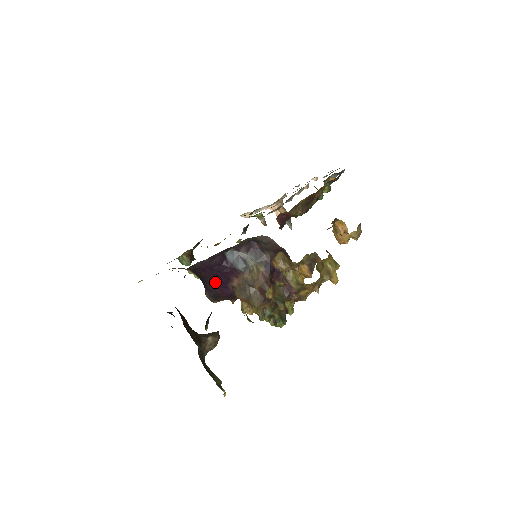
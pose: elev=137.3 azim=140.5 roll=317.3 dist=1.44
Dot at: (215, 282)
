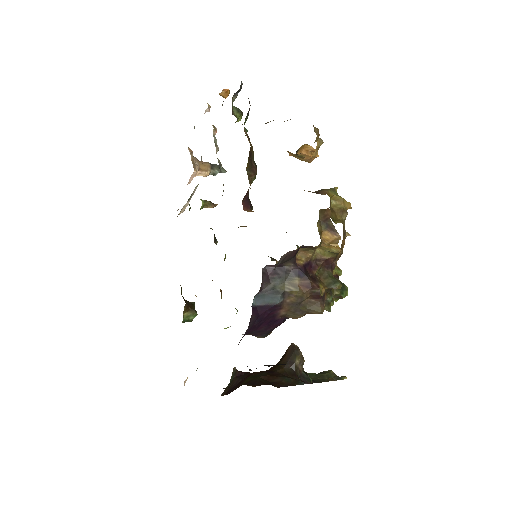
Dot at: (262, 328)
